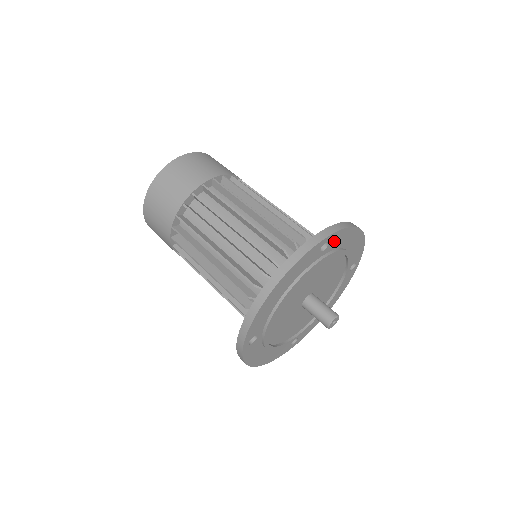
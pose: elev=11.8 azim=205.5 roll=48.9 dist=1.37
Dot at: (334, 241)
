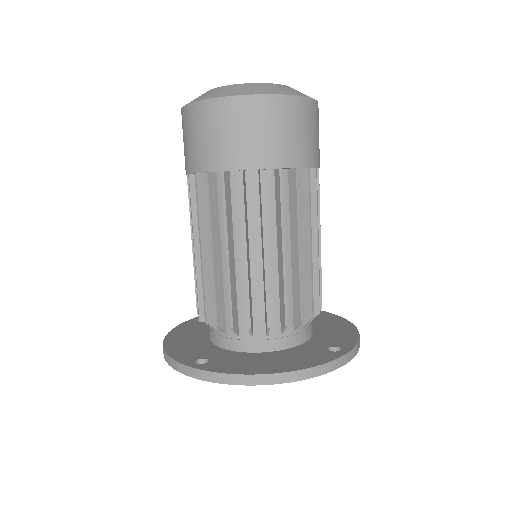
Dot at: occluded
